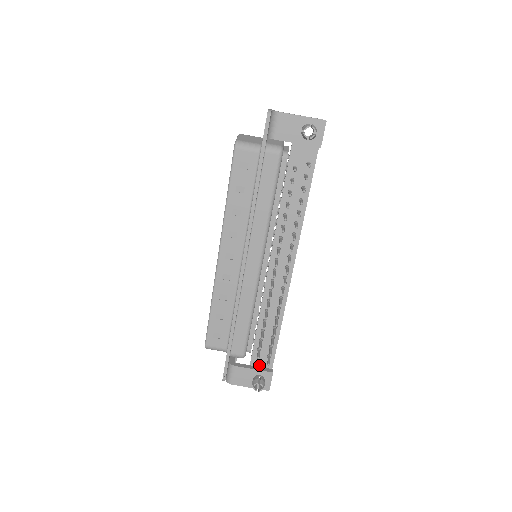
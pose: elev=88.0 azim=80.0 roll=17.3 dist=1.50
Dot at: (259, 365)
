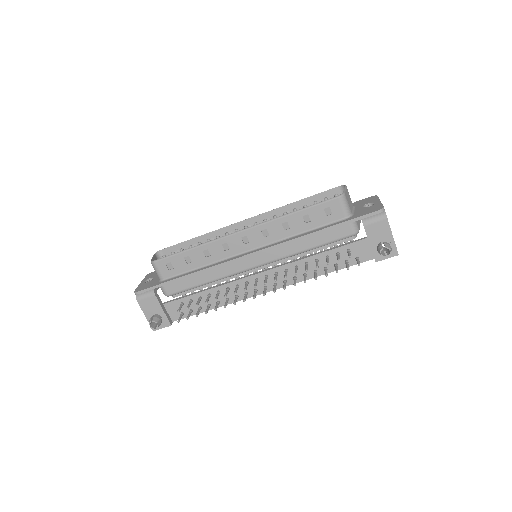
Dot at: (169, 311)
